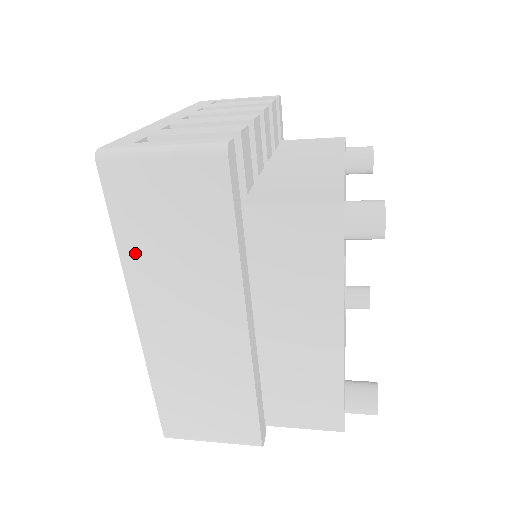
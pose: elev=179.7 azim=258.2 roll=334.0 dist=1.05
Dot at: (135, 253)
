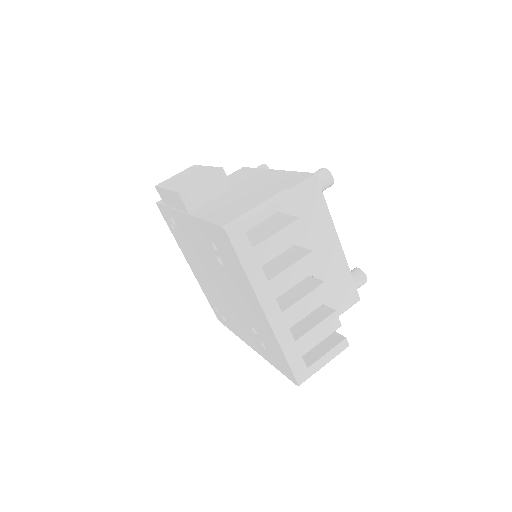
Dot at: occluded
